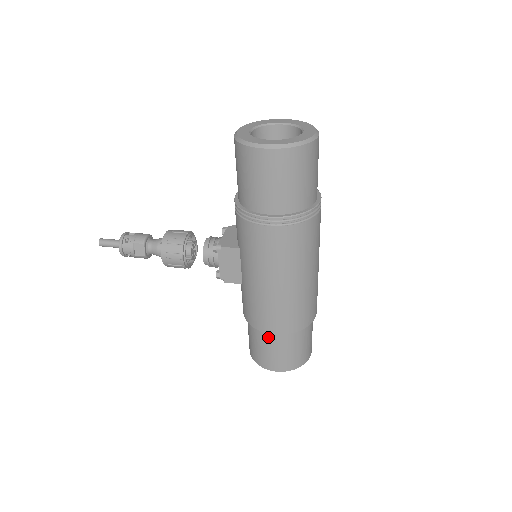
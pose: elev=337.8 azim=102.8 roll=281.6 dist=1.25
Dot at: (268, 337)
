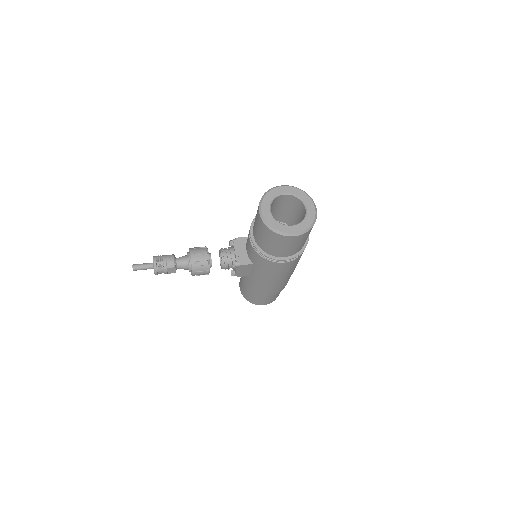
Dot at: occluded
